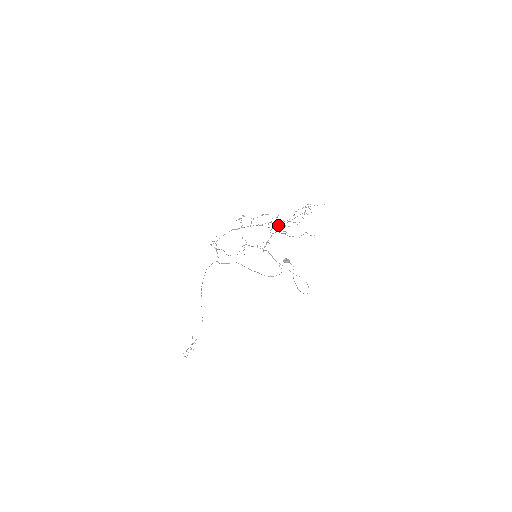
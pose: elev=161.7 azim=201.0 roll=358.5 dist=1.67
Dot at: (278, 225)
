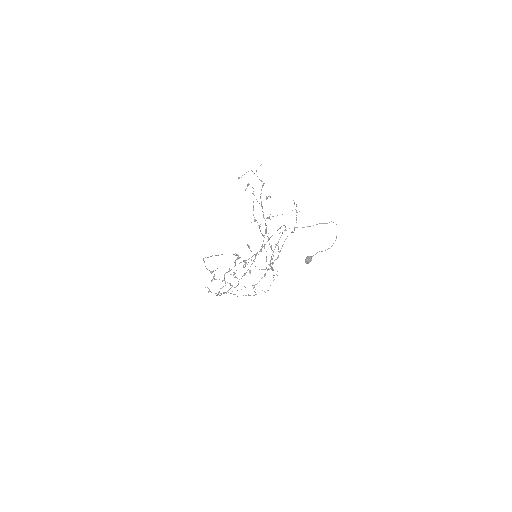
Dot at: occluded
